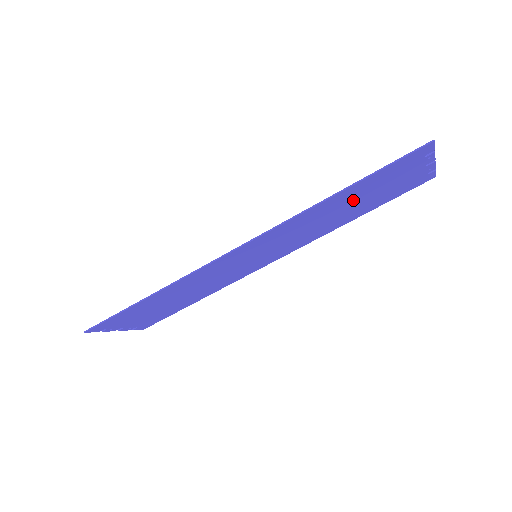
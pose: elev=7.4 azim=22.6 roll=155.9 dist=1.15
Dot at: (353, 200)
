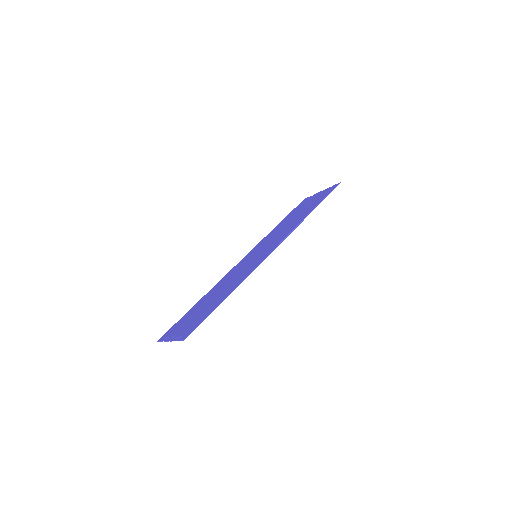
Dot at: occluded
